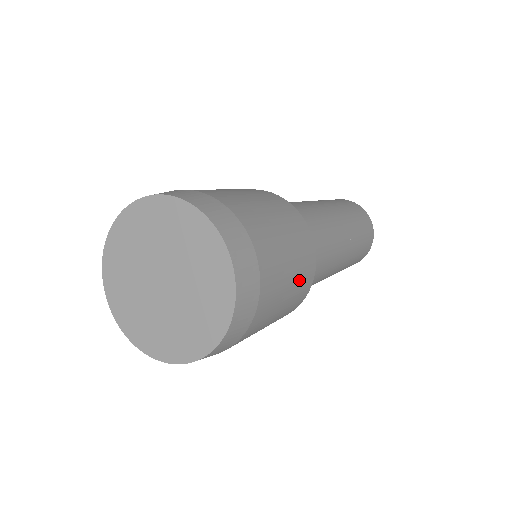
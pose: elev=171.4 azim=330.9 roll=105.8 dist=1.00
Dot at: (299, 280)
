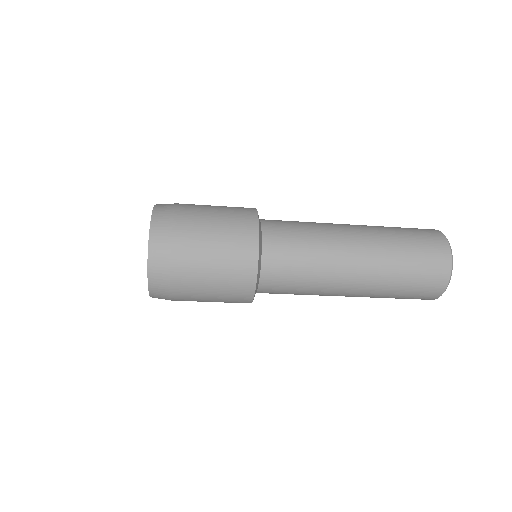
Dot at: (231, 217)
